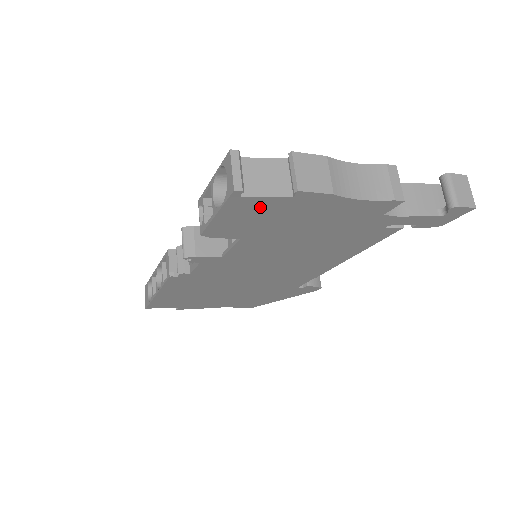
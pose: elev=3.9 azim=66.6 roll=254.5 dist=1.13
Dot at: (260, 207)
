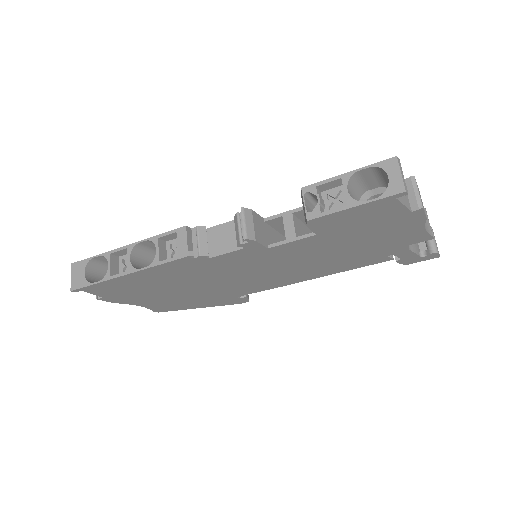
Dot at: (384, 212)
